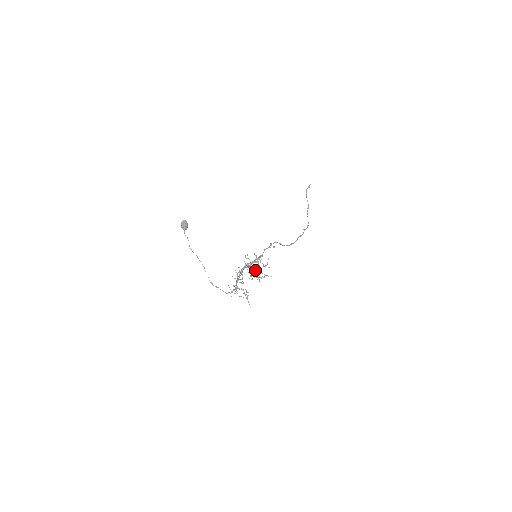
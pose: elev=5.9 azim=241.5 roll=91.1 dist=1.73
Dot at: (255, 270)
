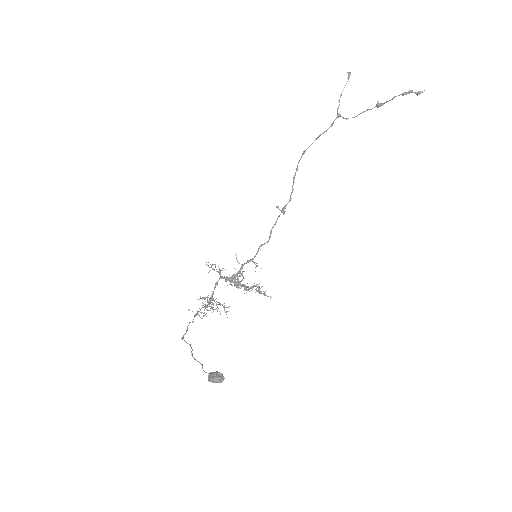
Dot at: occluded
